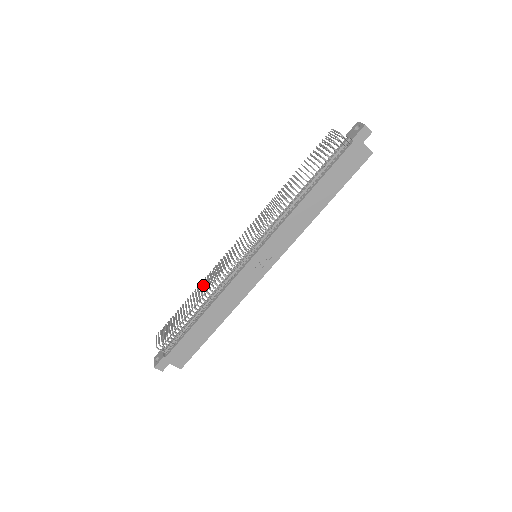
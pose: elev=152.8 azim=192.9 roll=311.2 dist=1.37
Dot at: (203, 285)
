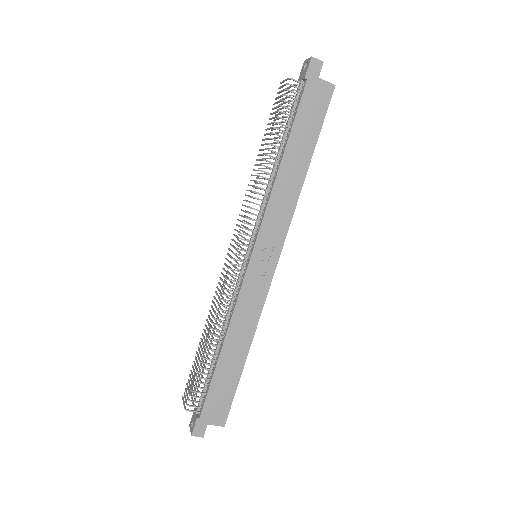
Dot at: occluded
